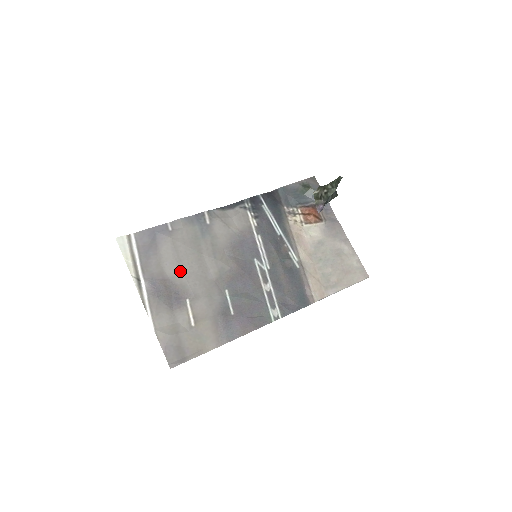
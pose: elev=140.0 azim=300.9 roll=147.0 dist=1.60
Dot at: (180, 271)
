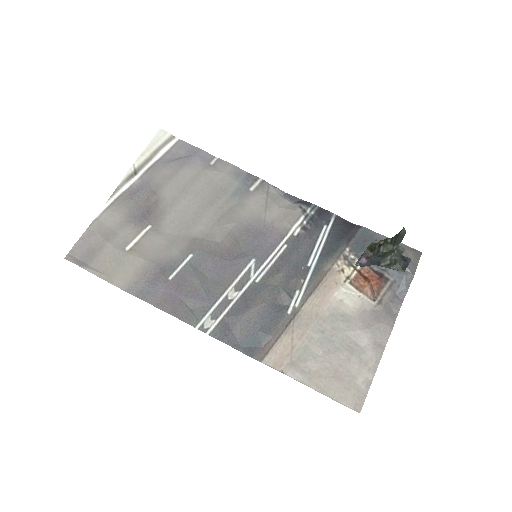
Dot at: (175, 199)
